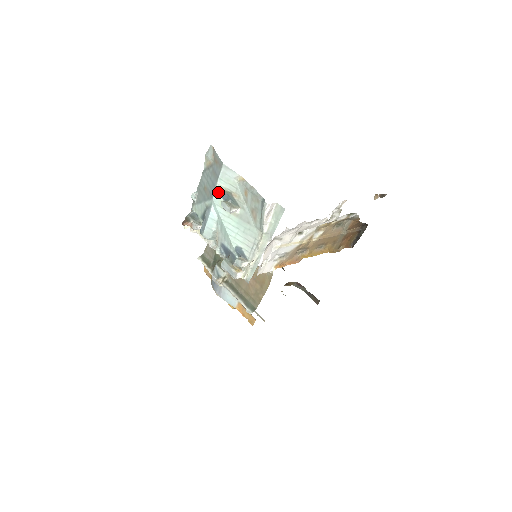
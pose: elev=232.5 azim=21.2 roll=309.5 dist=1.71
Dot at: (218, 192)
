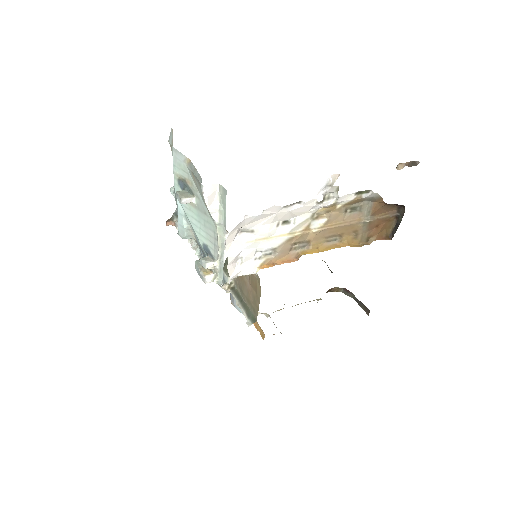
Dot at: (176, 181)
